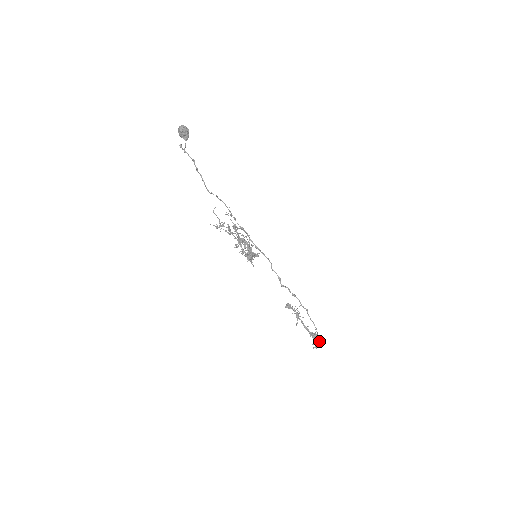
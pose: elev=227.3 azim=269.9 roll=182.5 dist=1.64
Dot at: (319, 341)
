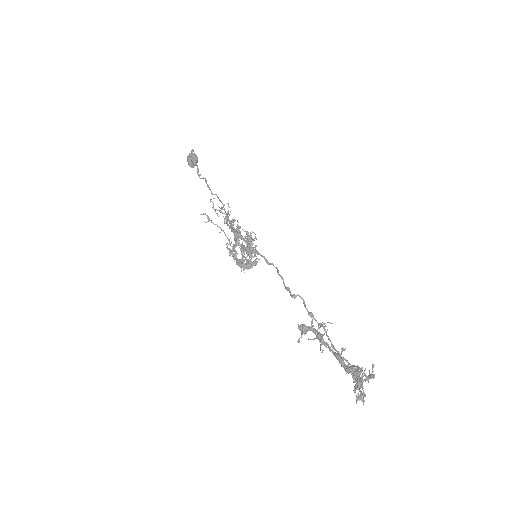
Dot at: (369, 373)
